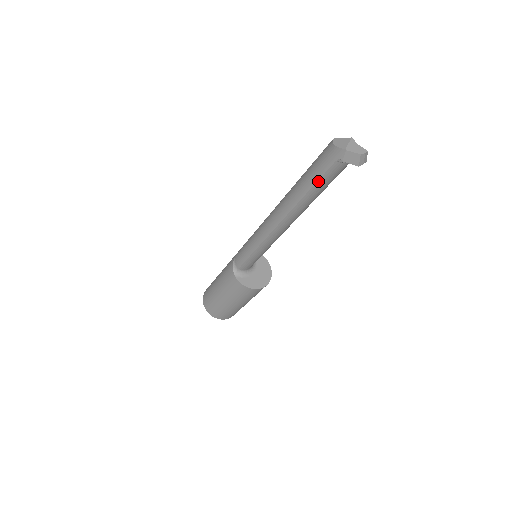
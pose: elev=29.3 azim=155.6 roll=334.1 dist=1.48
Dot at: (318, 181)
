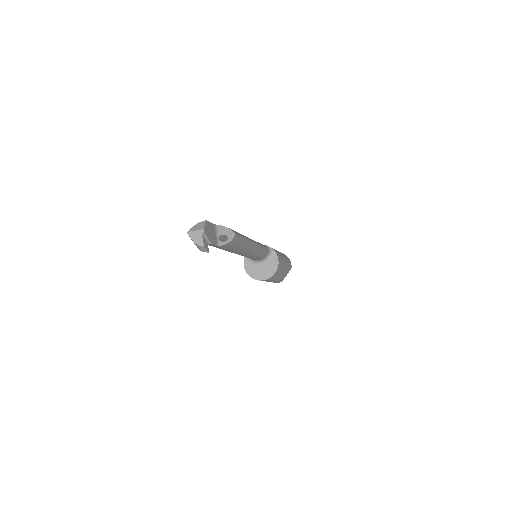
Dot at: occluded
